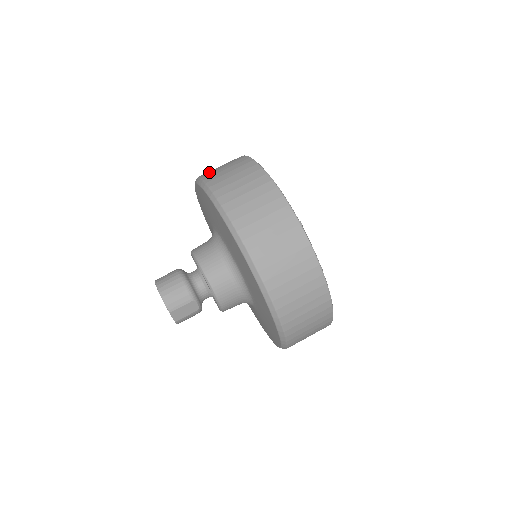
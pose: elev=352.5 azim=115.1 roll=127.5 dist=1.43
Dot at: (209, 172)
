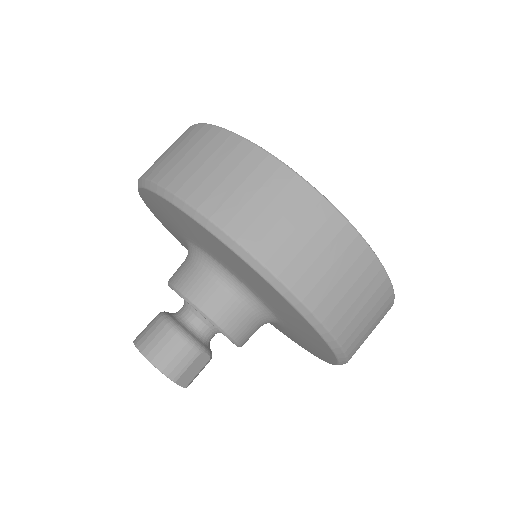
Dot at: (158, 166)
